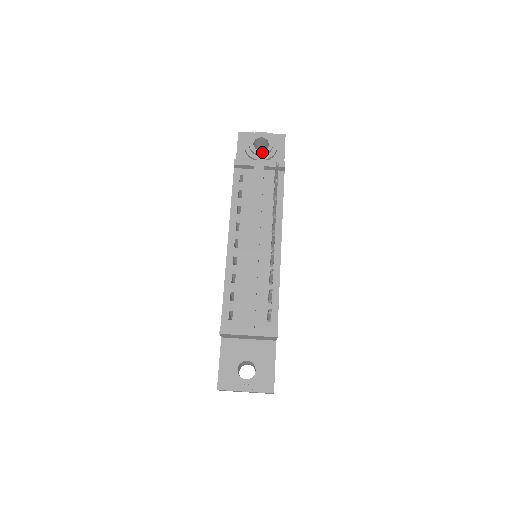
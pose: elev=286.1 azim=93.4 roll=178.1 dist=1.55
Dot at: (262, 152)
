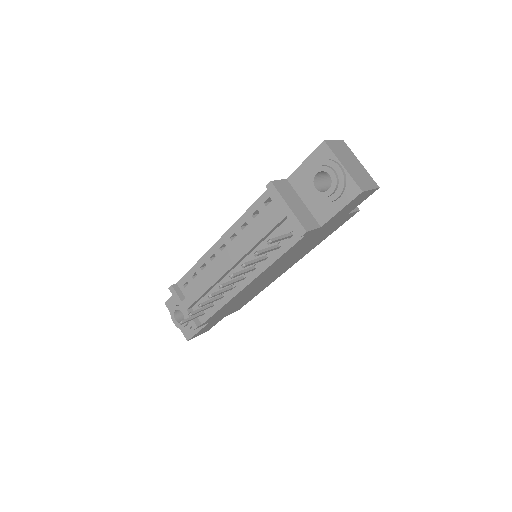
Dot at: (315, 191)
